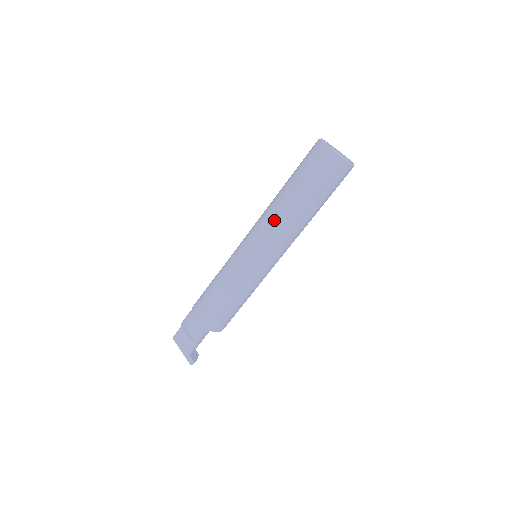
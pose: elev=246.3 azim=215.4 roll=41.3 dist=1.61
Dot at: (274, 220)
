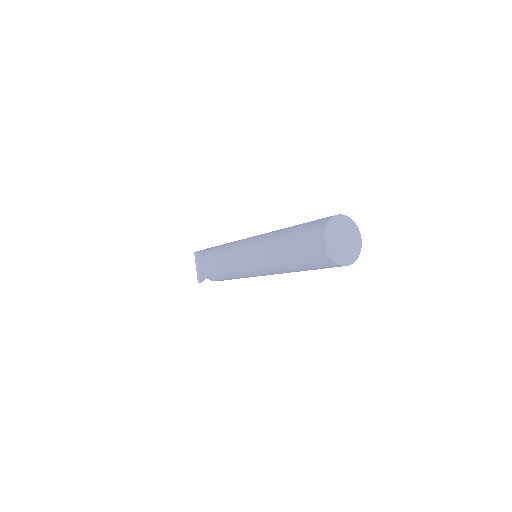
Dot at: (265, 255)
